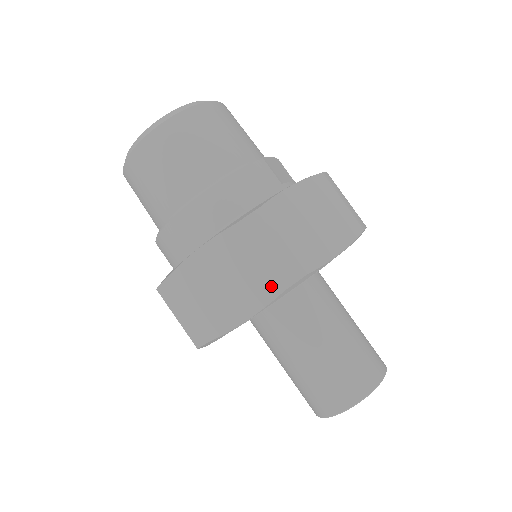
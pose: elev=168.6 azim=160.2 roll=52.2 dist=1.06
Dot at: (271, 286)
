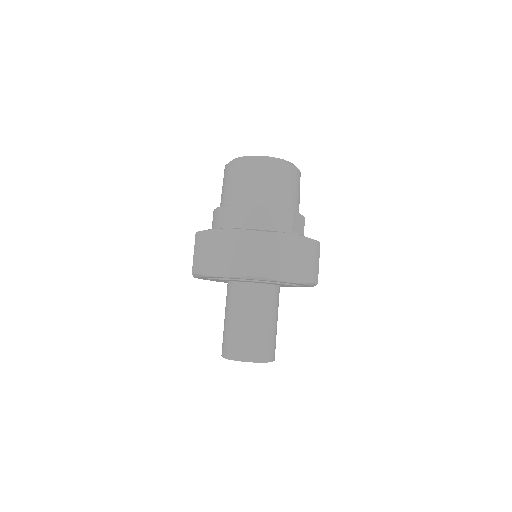
Dot at: (245, 270)
